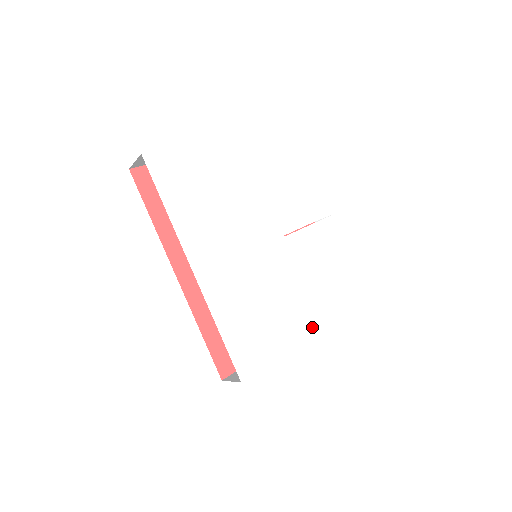
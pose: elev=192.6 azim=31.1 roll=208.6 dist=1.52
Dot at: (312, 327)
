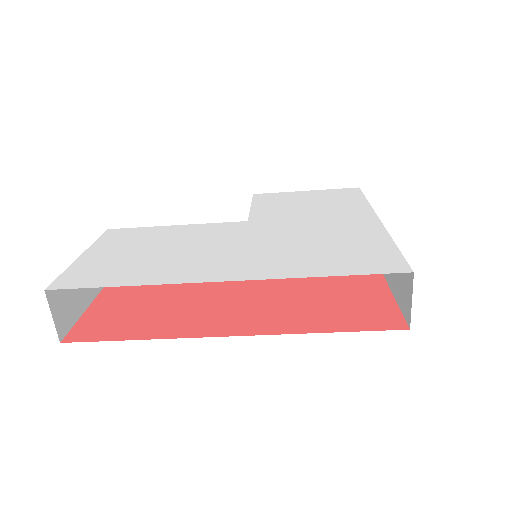
Dot at: (369, 219)
